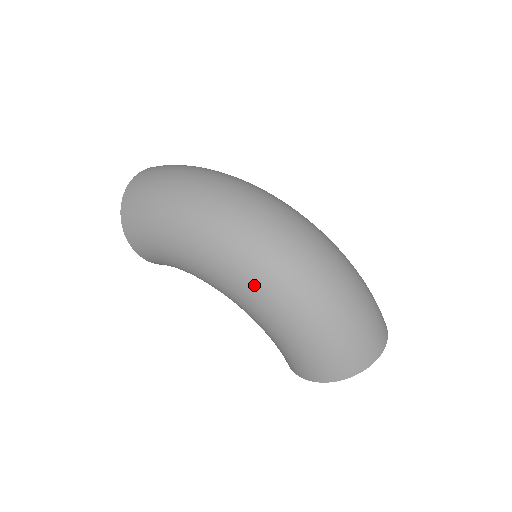
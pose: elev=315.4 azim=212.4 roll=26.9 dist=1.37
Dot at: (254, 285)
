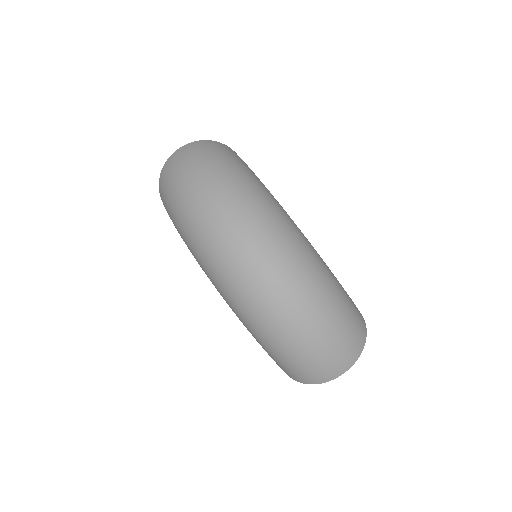
Dot at: (226, 299)
